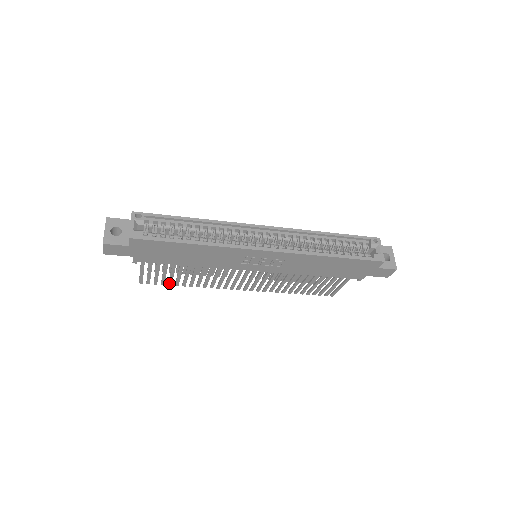
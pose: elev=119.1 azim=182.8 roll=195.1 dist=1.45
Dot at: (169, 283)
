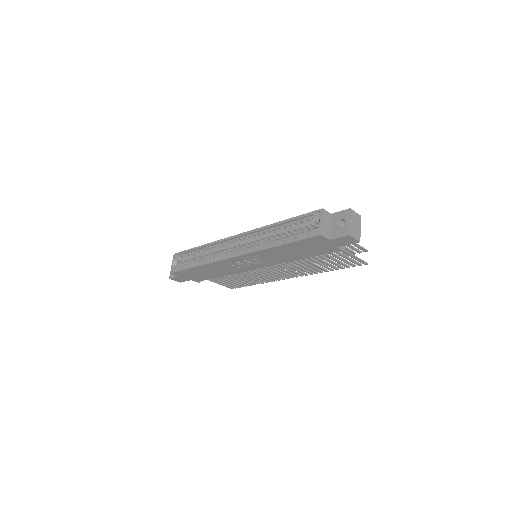
Dot at: (244, 285)
